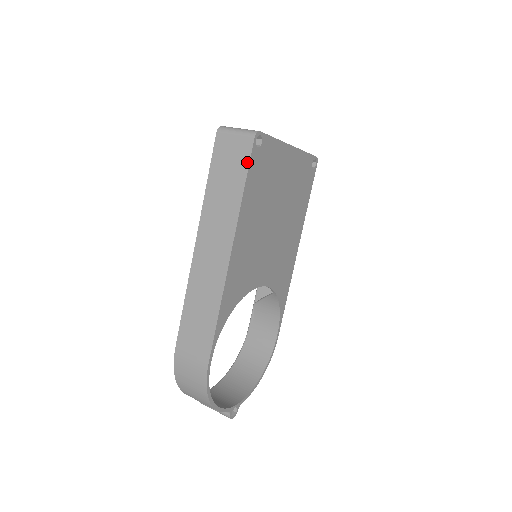
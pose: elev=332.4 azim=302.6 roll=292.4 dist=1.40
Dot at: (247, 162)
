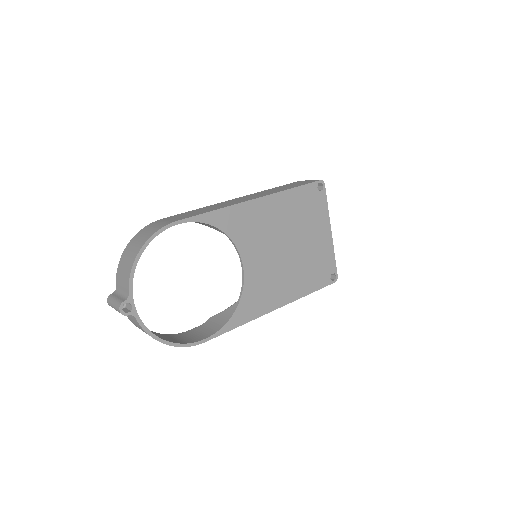
Dot at: (307, 183)
